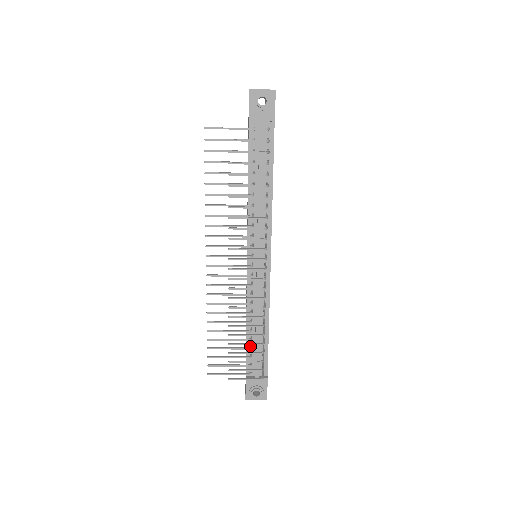
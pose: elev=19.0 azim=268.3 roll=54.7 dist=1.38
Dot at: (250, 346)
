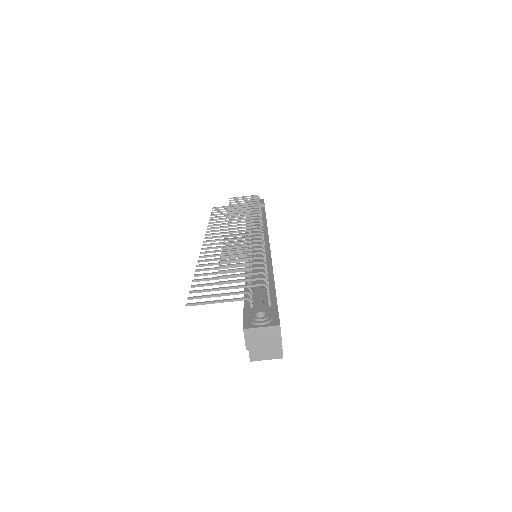
Dot at: (249, 283)
